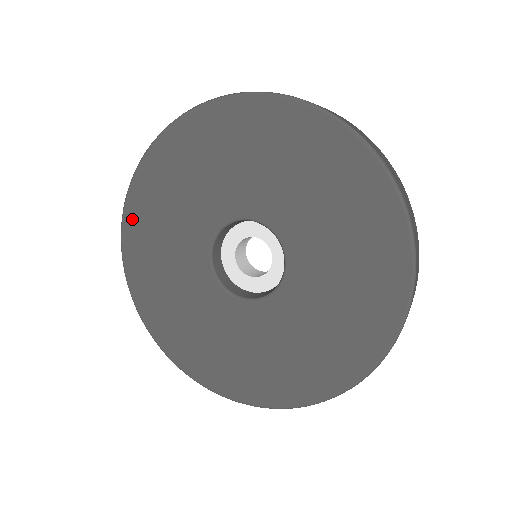
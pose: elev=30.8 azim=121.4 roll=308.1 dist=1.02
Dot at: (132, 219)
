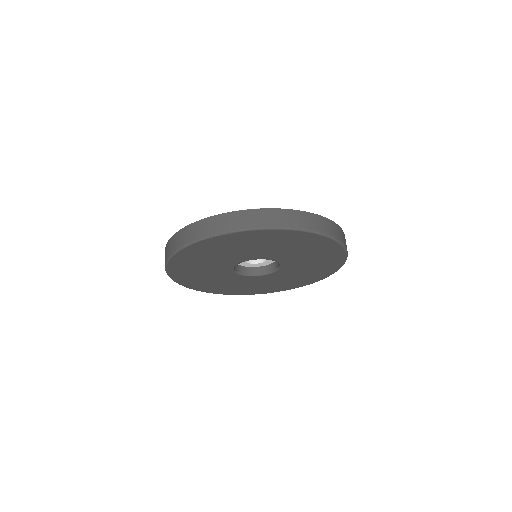
Dot at: (176, 275)
